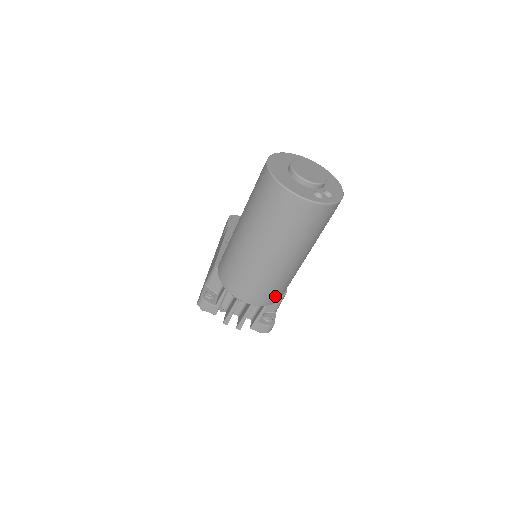
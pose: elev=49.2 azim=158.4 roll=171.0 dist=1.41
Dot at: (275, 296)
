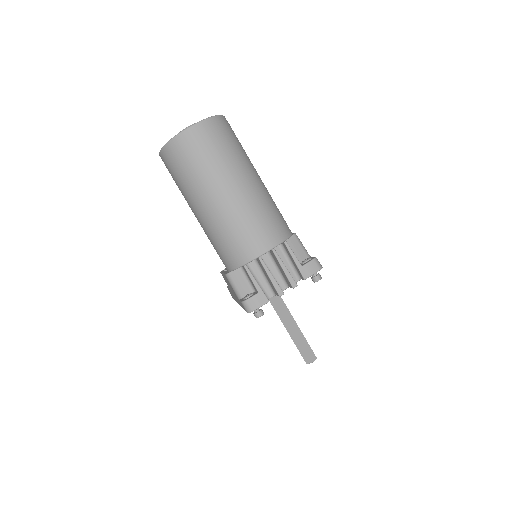
Dot at: (280, 226)
